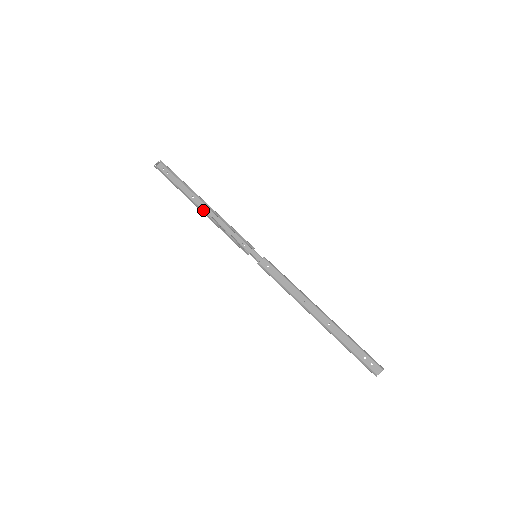
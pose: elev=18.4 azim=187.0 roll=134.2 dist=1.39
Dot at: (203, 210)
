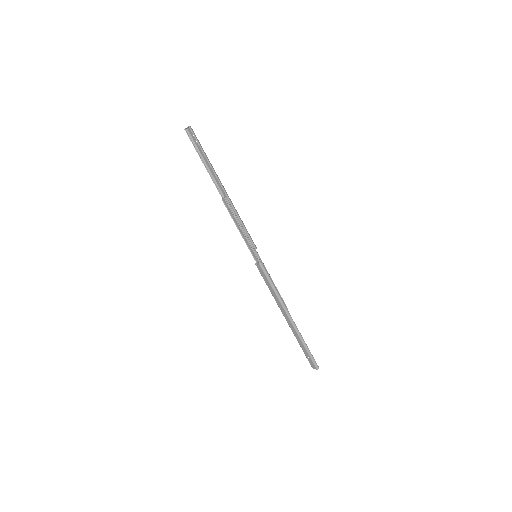
Dot at: (223, 194)
